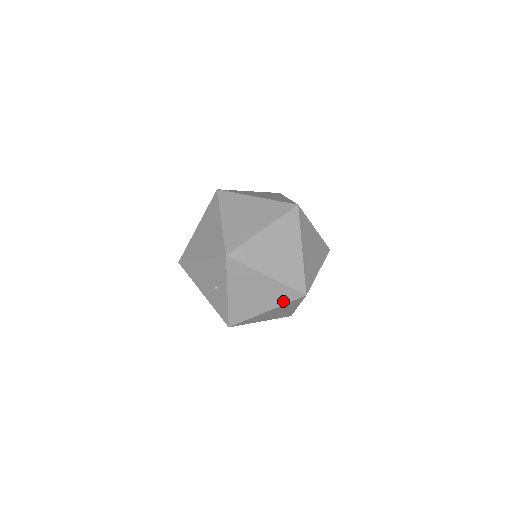
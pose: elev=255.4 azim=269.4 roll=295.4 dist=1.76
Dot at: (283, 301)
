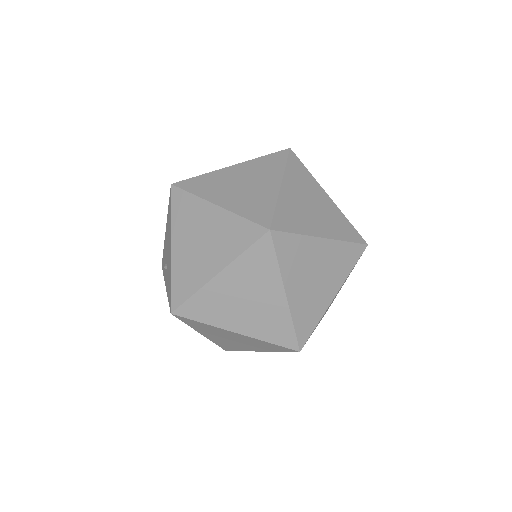
Dot at: occluded
